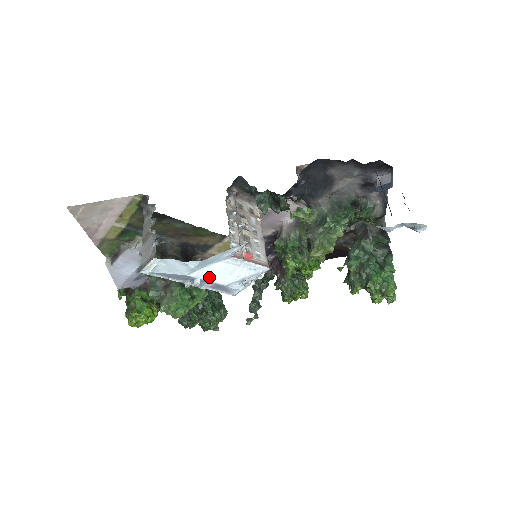
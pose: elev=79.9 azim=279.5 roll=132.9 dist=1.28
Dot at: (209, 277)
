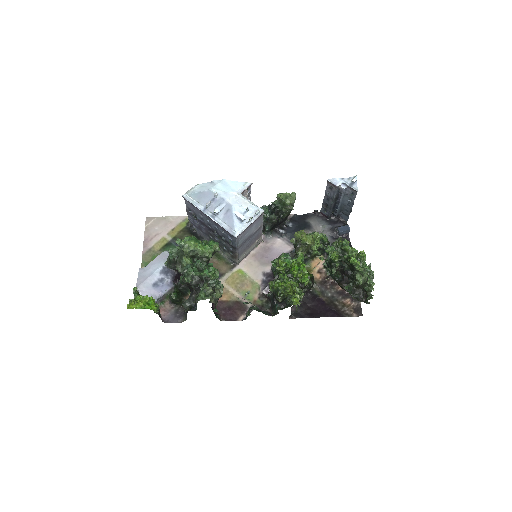
Dot at: (224, 197)
